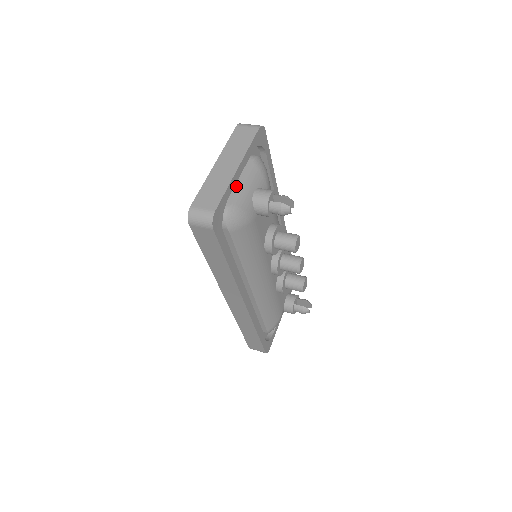
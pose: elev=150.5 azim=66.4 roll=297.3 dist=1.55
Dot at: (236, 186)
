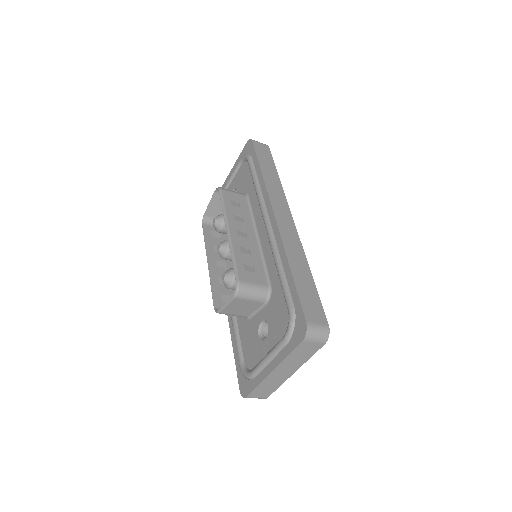
Dot at: occluded
